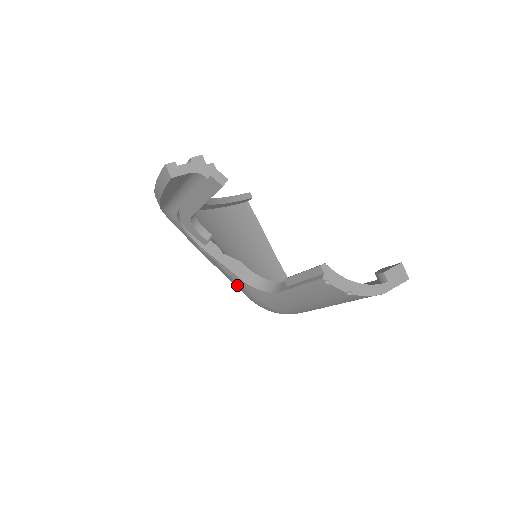
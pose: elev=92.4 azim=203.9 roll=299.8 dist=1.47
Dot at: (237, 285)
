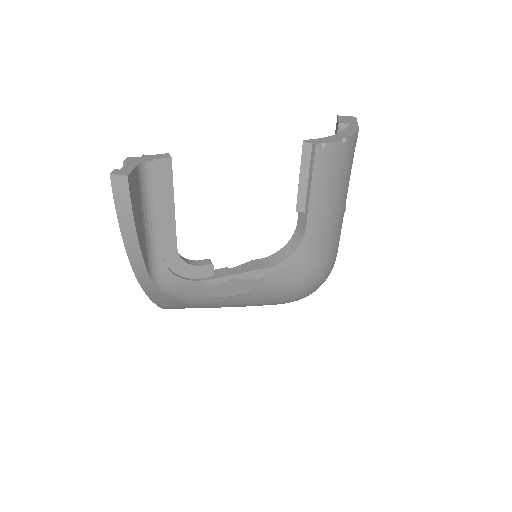
Dot at: (274, 285)
